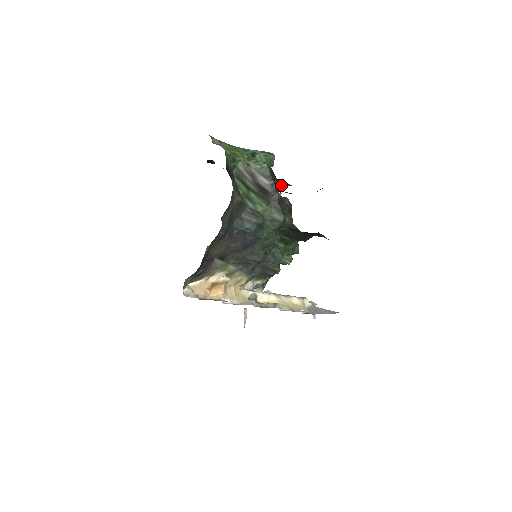
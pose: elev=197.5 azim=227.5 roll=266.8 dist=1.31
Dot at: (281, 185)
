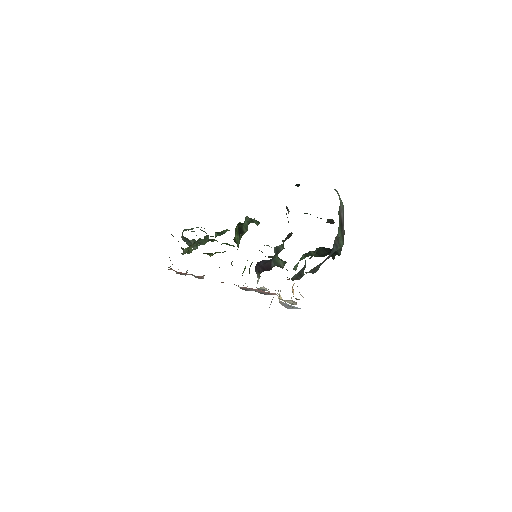
Dot at: occluded
